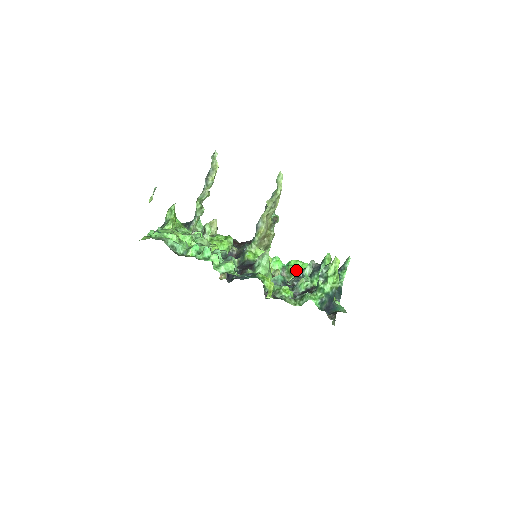
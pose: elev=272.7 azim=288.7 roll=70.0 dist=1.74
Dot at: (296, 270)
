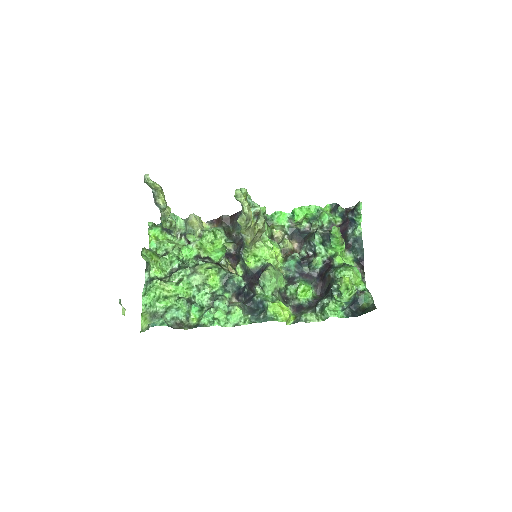
Dot at: (304, 216)
